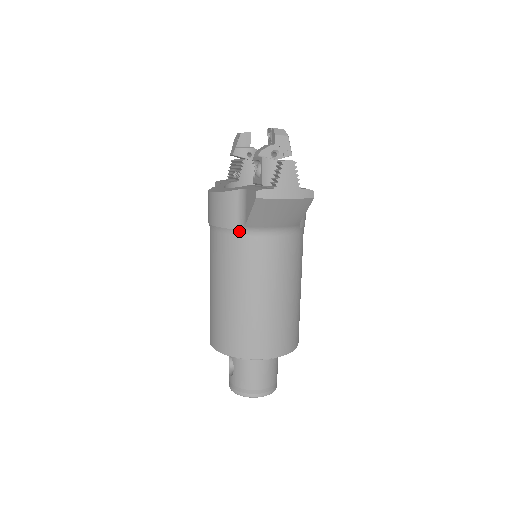
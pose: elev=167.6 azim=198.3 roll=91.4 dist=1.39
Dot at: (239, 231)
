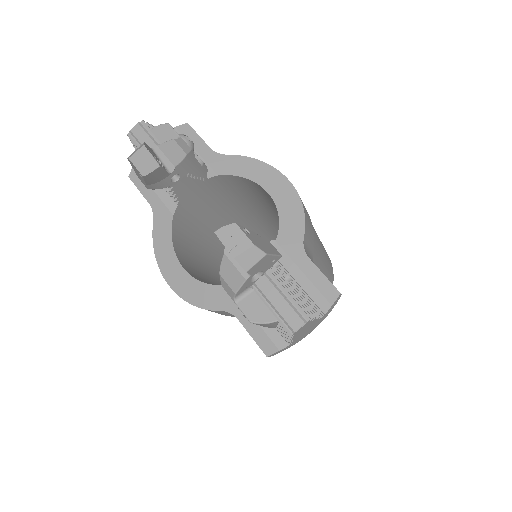
Dot at: occluded
